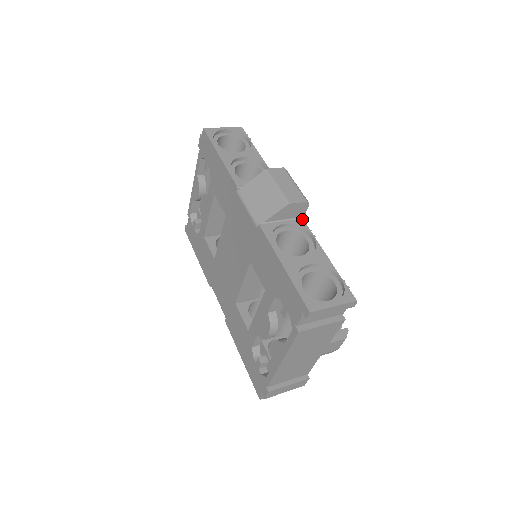
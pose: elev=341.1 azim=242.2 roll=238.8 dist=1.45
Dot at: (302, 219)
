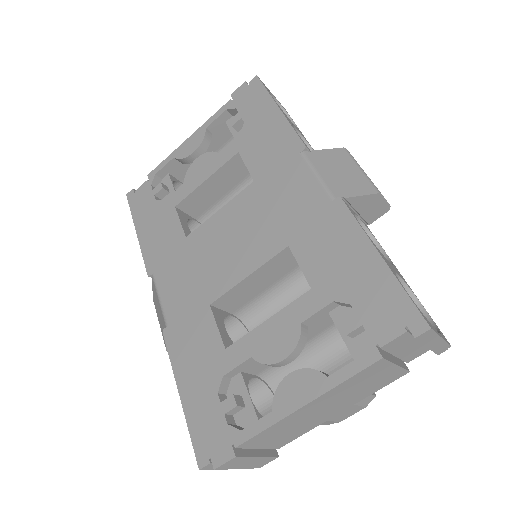
Dot at: (367, 226)
